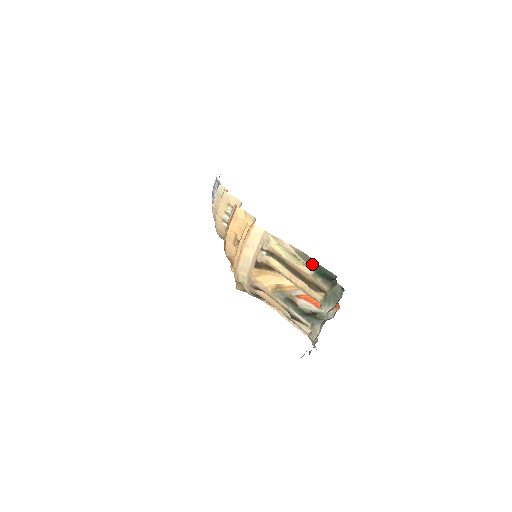
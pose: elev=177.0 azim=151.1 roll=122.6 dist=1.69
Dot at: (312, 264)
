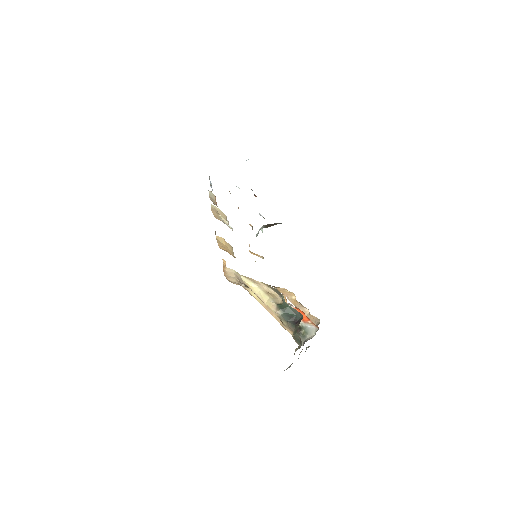
Dot at: (282, 301)
